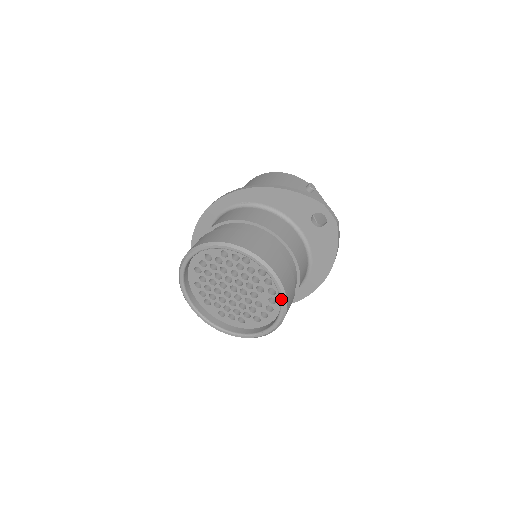
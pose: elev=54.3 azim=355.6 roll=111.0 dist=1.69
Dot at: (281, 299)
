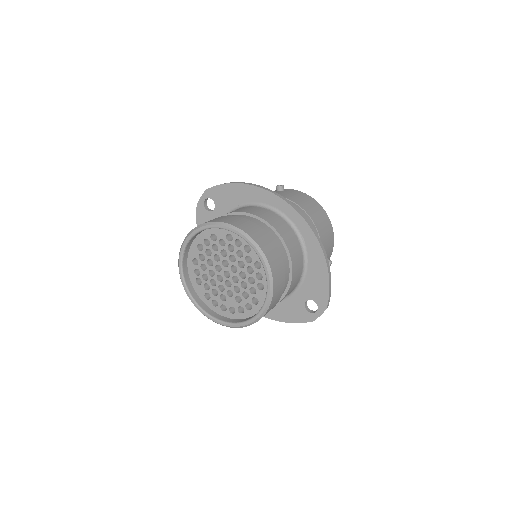
Dot at: (240, 324)
